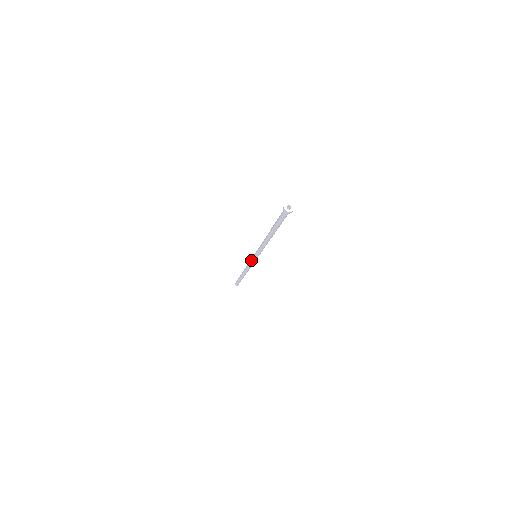
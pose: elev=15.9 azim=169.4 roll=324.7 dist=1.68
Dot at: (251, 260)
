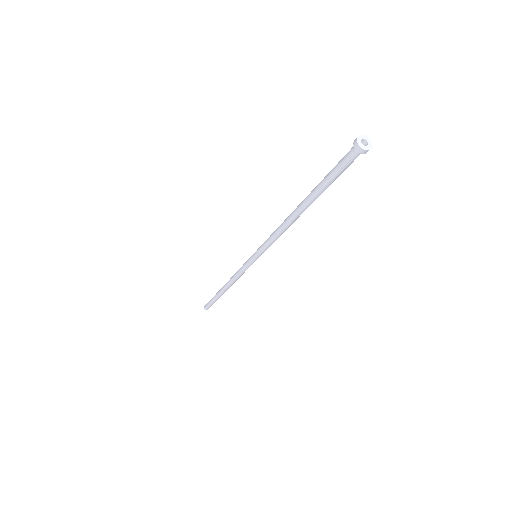
Dot at: (246, 261)
